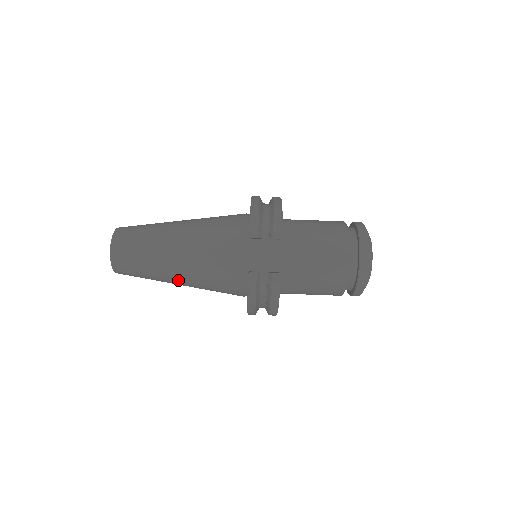
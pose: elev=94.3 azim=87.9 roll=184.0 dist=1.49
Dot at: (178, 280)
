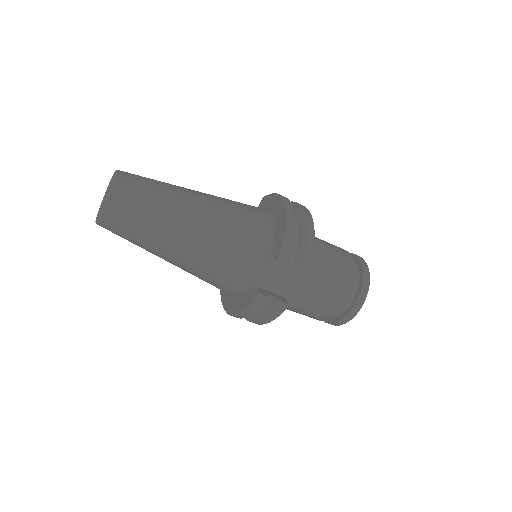
Dot at: (171, 261)
